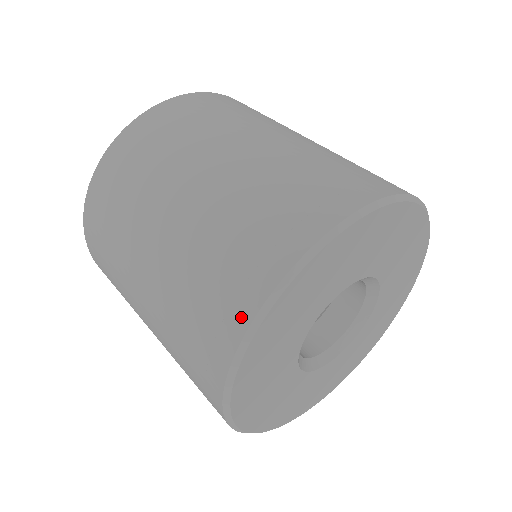
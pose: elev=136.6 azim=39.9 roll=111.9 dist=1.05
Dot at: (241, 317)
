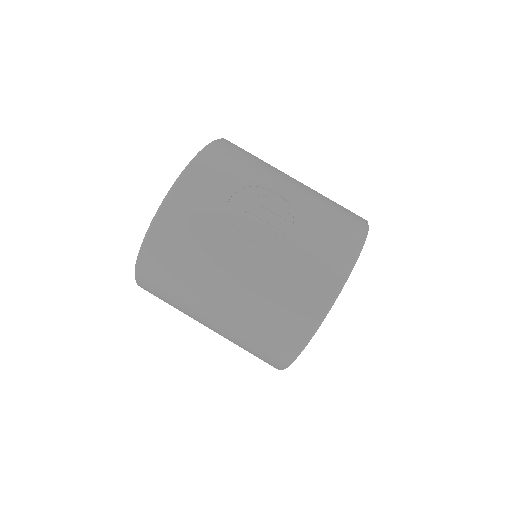
Dot at: occluded
